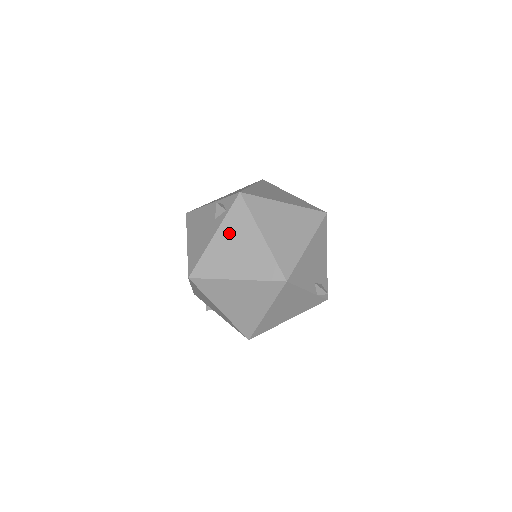
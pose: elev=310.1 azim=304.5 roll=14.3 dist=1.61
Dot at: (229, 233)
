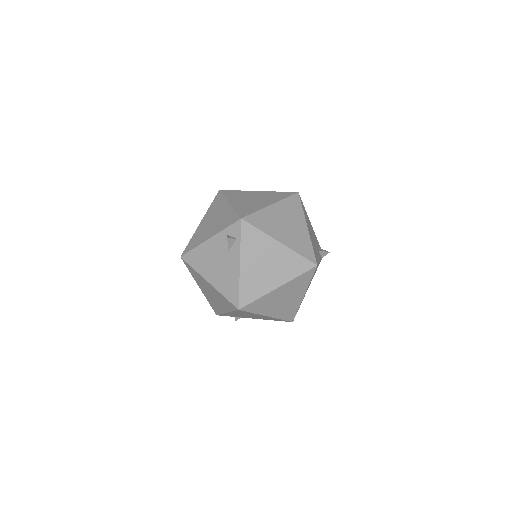
Dot at: (252, 256)
